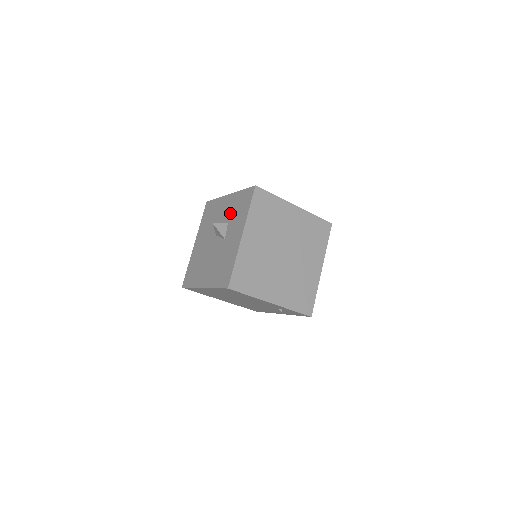
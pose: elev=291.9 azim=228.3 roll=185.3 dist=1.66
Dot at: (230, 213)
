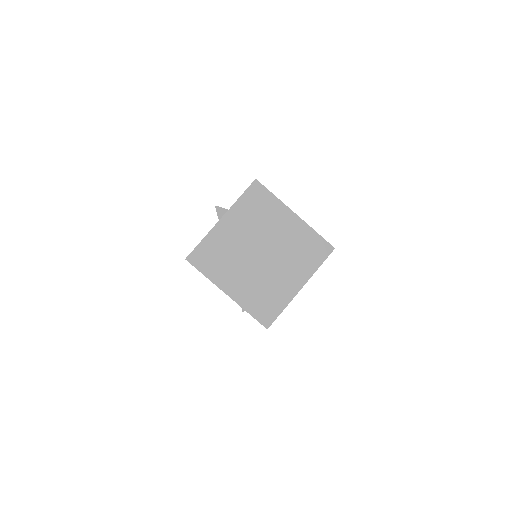
Dot at: occluded
